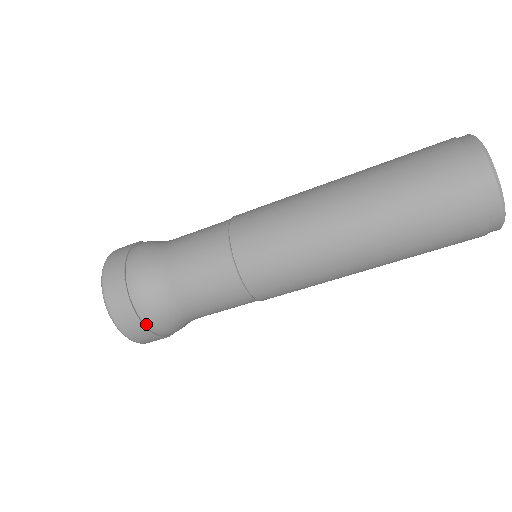
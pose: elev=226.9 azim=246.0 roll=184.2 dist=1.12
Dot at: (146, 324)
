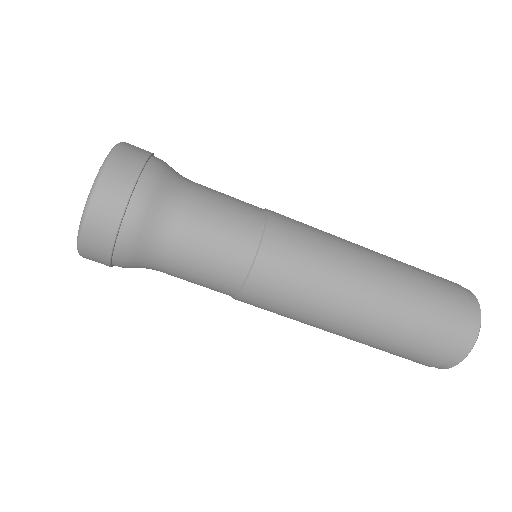
Dot at: (113, 264)
